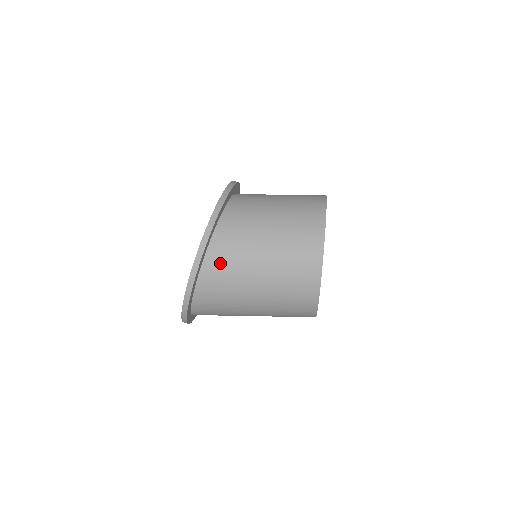
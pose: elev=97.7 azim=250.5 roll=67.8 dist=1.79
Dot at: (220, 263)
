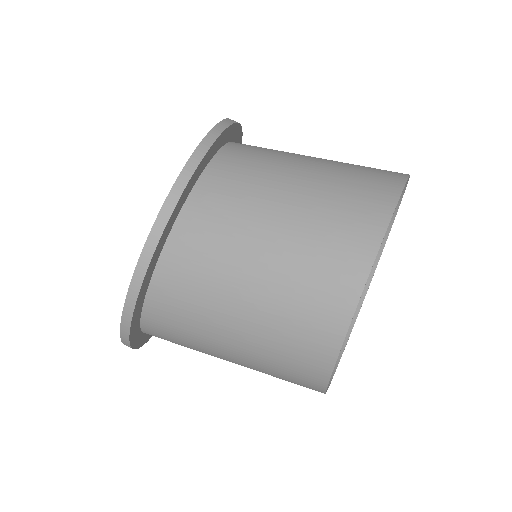
Dot at: (166, 338)
